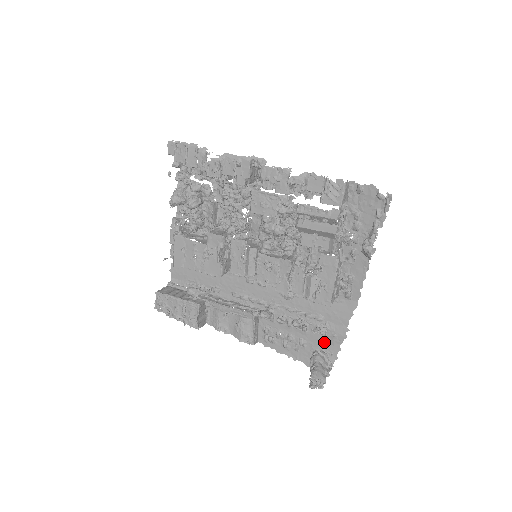
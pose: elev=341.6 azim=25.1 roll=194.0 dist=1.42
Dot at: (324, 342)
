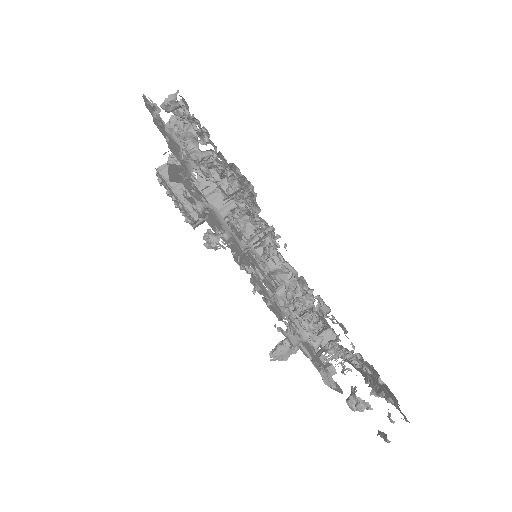
Dot at: occluded
